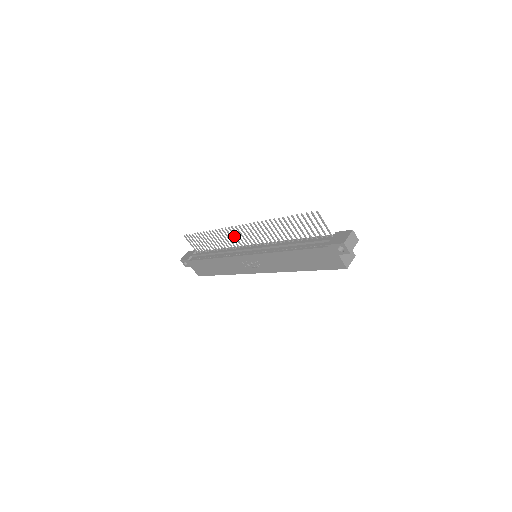
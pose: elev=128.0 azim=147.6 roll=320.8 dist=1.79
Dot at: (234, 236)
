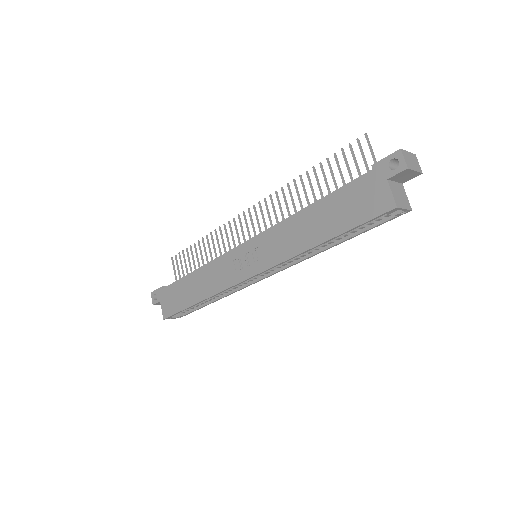
Dot at: (236, 232)
